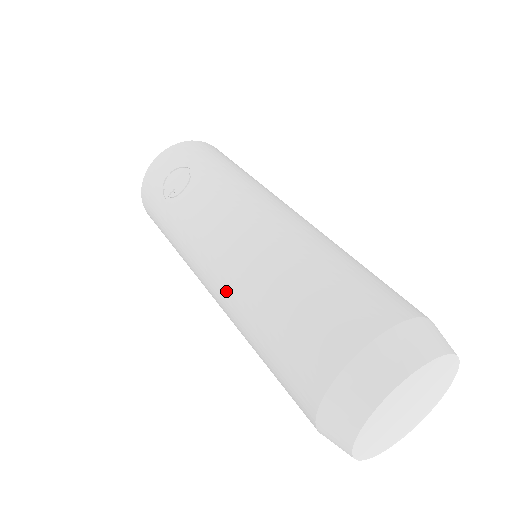
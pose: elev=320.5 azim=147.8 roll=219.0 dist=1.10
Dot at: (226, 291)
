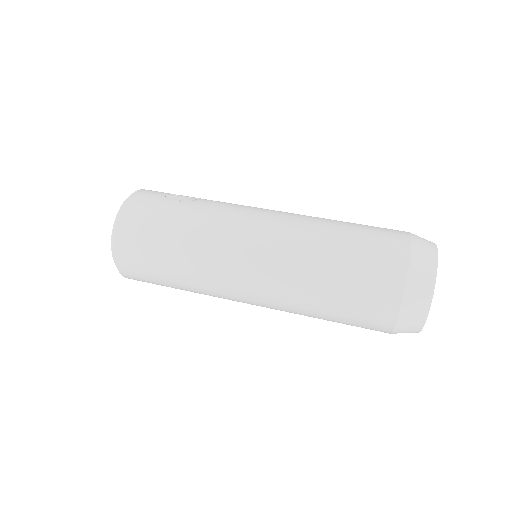
Dot at: (288, 234)
